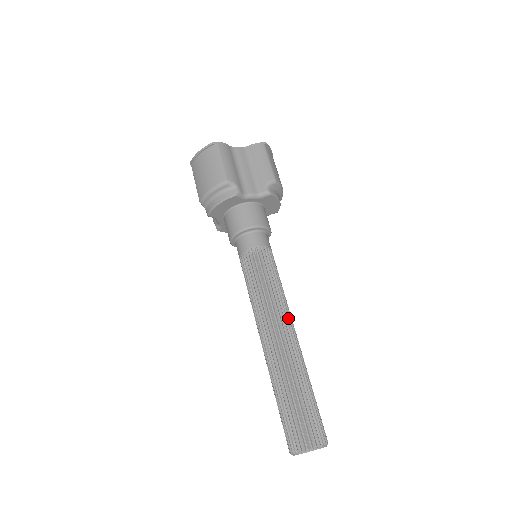
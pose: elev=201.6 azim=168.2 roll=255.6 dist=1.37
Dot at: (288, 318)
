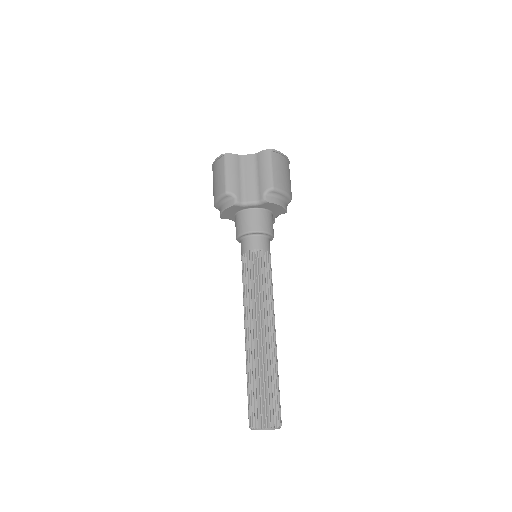
Dot at: (266, 316)
